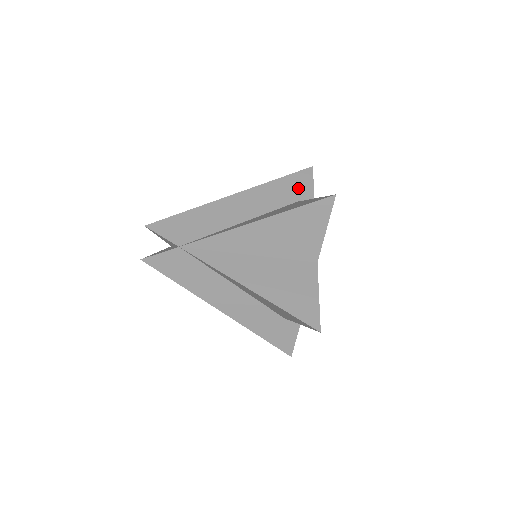
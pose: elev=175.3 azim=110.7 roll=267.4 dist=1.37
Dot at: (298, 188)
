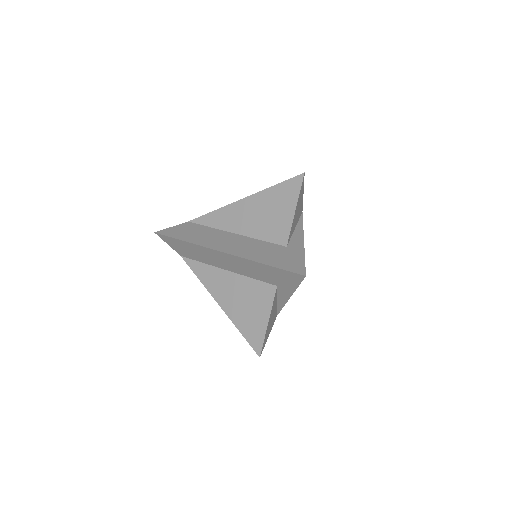
Dot at: (281, 280)
